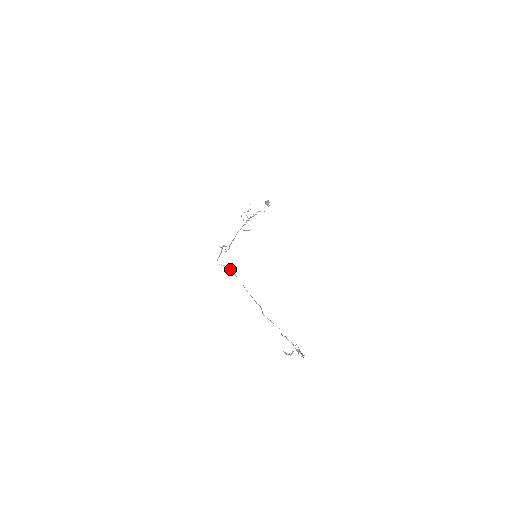
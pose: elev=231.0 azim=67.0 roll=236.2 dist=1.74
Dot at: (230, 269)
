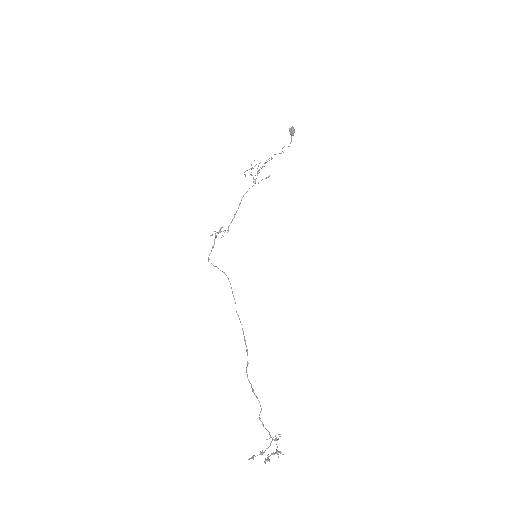
Dot at: (224, 272)
